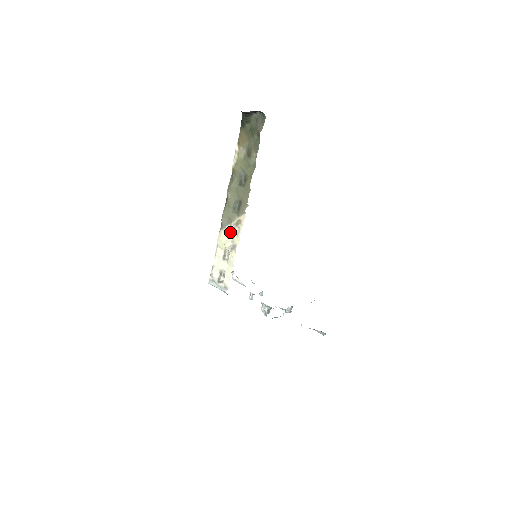
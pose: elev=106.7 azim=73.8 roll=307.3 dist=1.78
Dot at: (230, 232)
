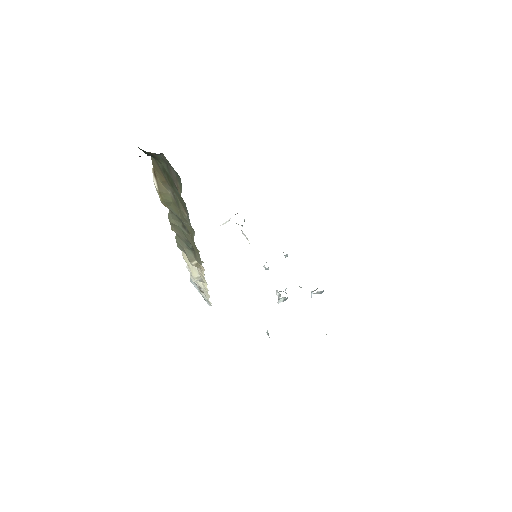
Dot at: occluded
